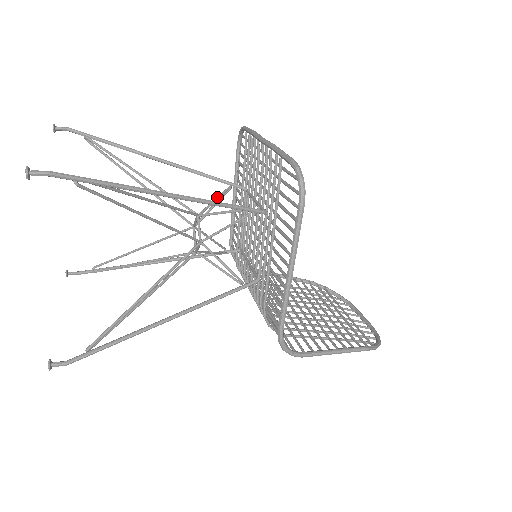
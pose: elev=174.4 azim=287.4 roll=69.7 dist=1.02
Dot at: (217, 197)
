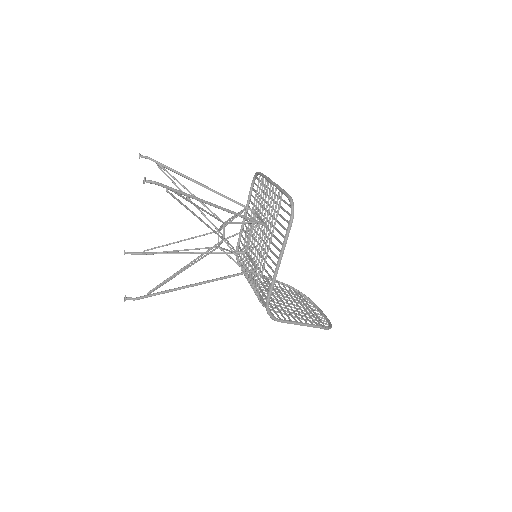
Dot at: occluded
